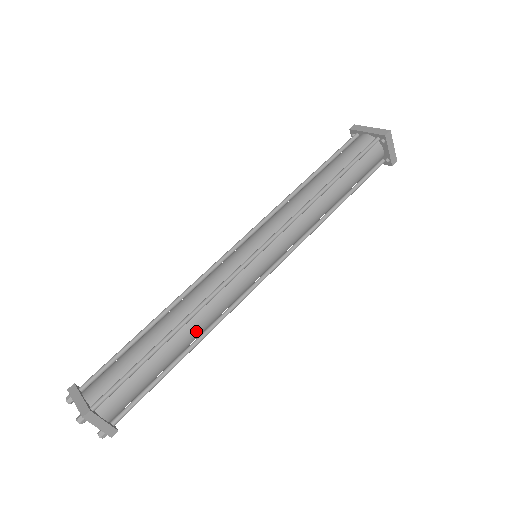
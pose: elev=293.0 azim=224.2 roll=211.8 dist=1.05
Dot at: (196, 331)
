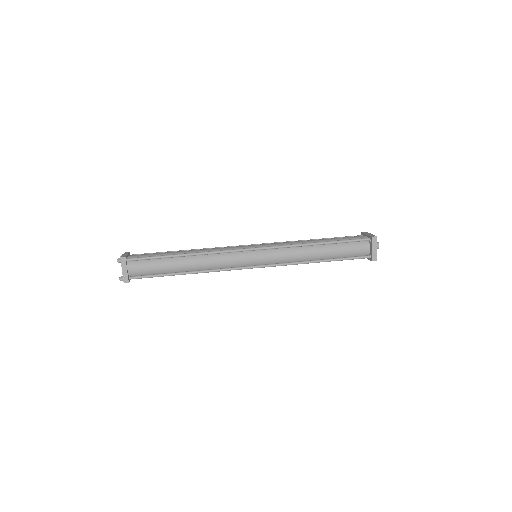
Dot at: (197, 264)
